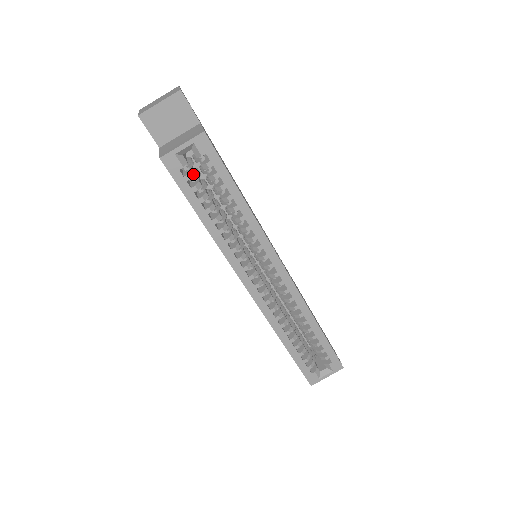
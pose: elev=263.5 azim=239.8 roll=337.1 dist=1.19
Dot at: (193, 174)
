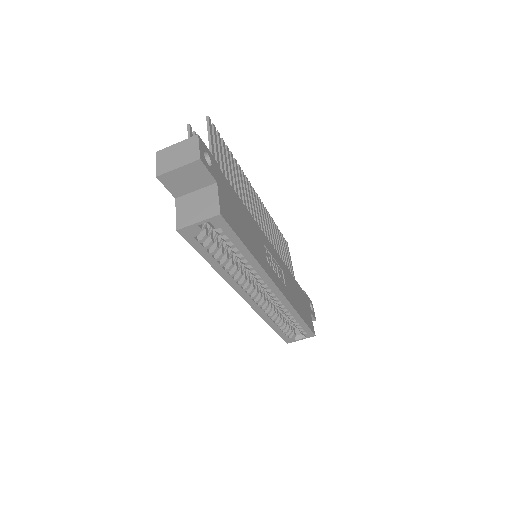
Dot at: (206, 237)
